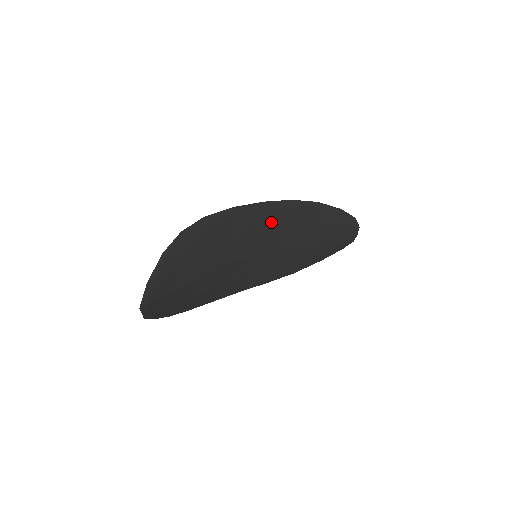
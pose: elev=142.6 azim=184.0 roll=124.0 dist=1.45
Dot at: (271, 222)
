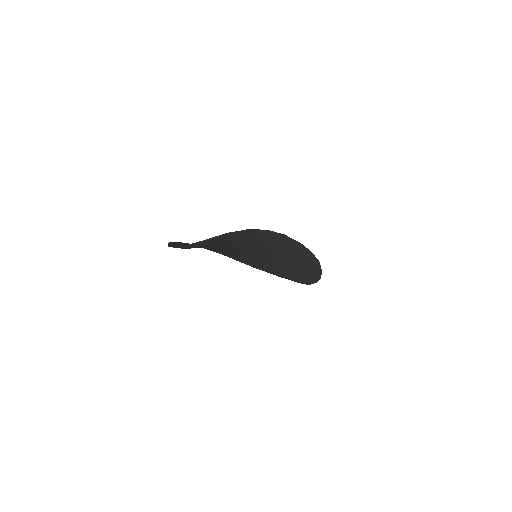
Dot at: (287, 251)
